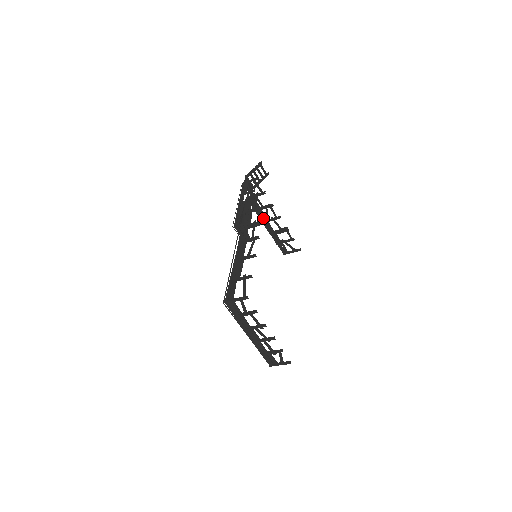
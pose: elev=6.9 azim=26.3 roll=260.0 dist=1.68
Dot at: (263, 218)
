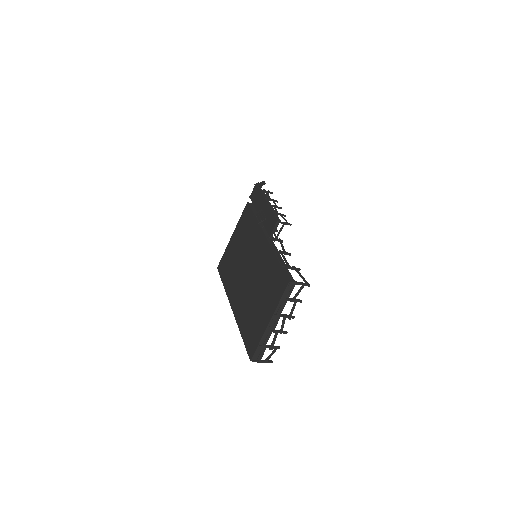
Dot at: occluded
